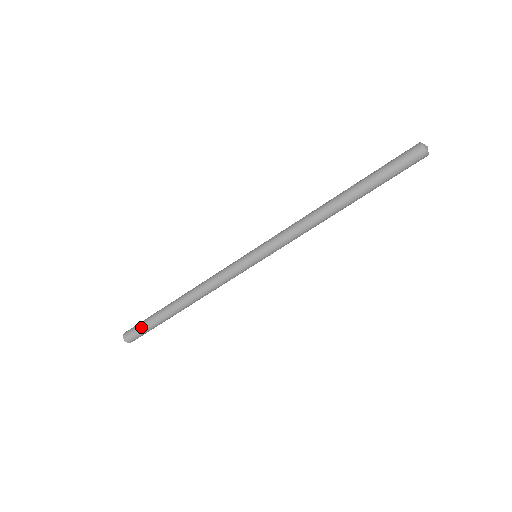
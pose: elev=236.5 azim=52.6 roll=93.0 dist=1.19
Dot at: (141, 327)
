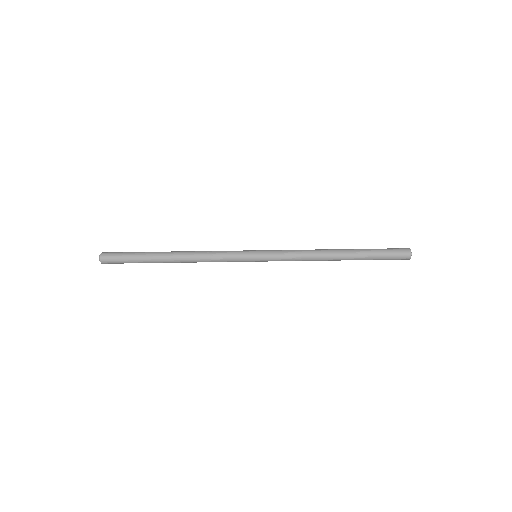
Dot at: (124, 256)
